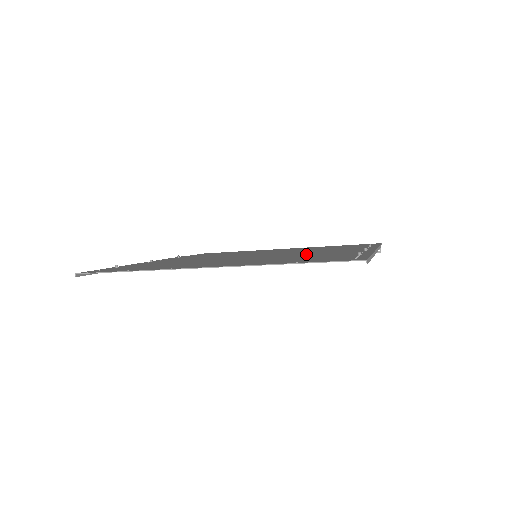
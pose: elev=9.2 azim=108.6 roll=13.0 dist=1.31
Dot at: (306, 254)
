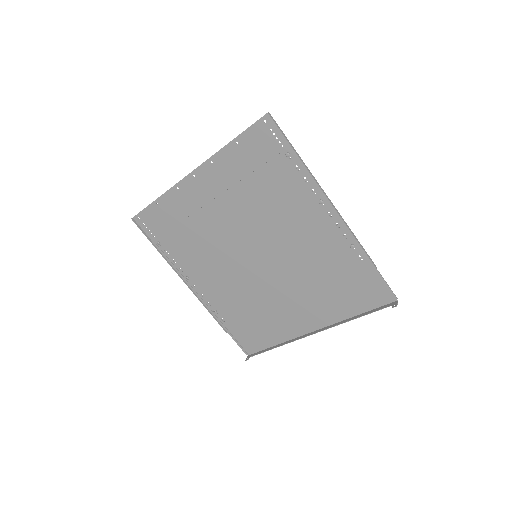
Dot at: (278, 214)
